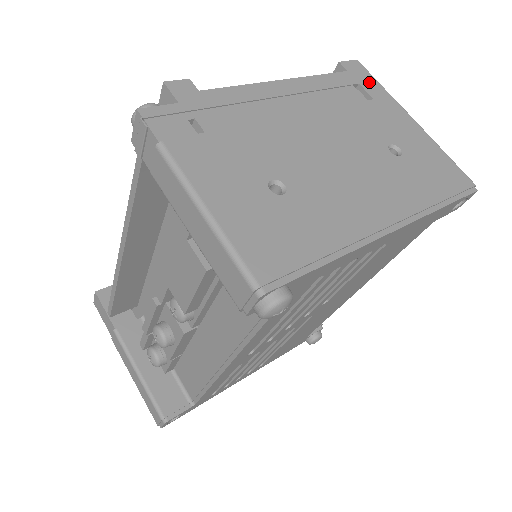
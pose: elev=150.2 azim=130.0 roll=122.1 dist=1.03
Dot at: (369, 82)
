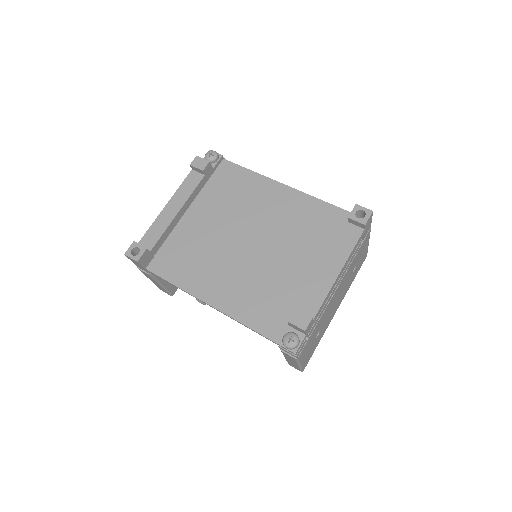
Dot at: (368, 227)
